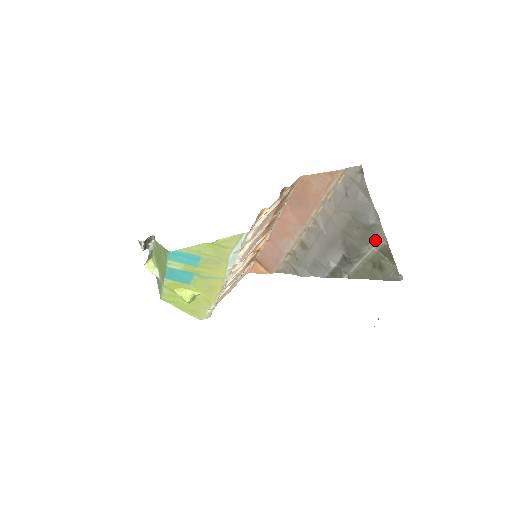
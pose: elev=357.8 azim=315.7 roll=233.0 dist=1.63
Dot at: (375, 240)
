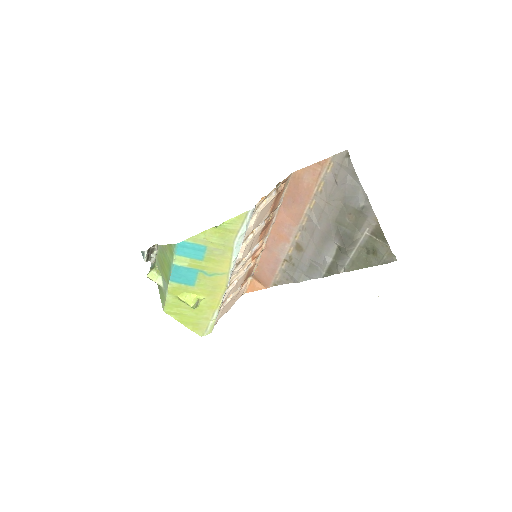
Dot at: (366, 223)
